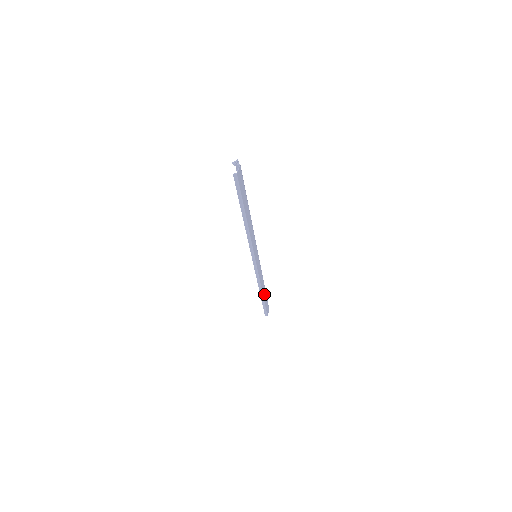
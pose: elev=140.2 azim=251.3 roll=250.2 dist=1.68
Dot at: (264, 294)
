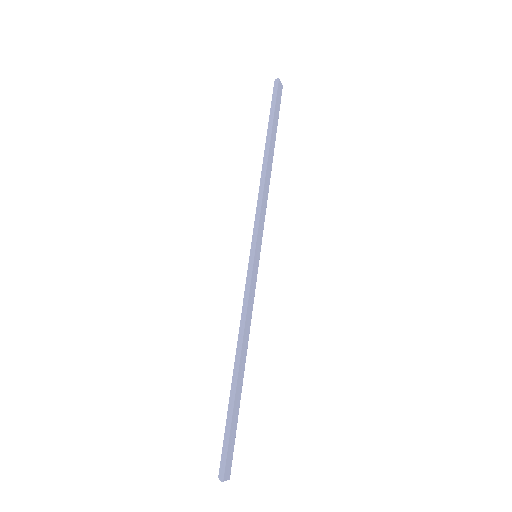
Dot at: (239, 381)
